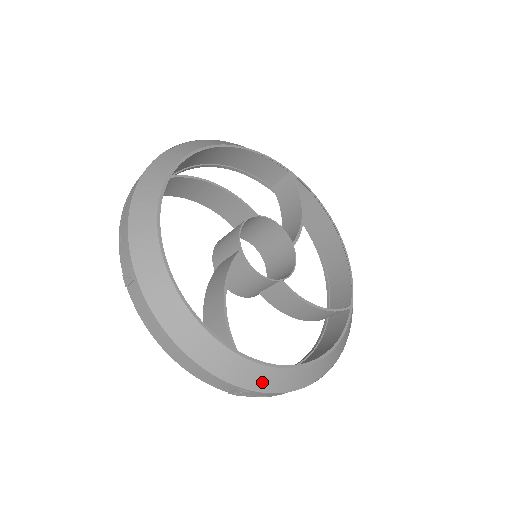
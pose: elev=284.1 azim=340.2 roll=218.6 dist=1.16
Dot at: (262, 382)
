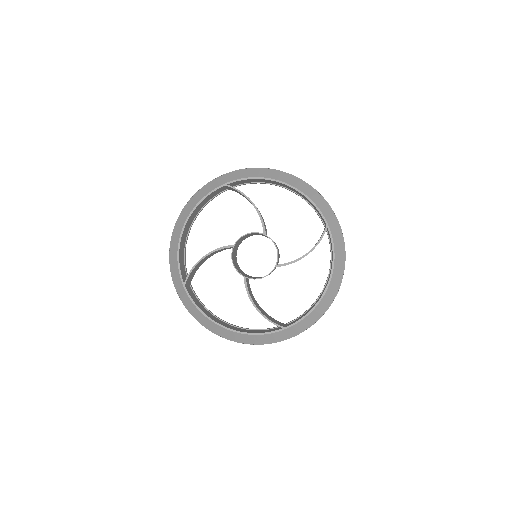
Dot at: (191, 310)
